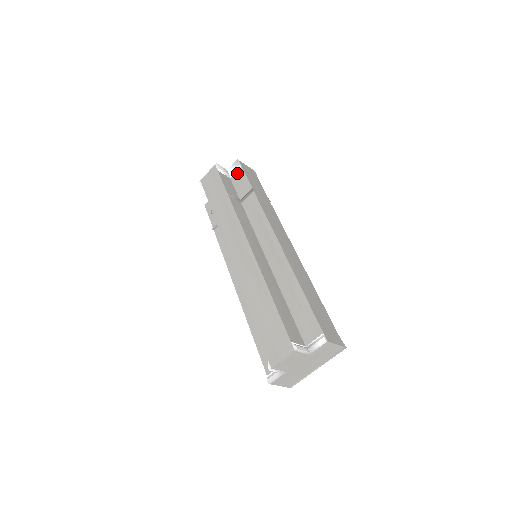
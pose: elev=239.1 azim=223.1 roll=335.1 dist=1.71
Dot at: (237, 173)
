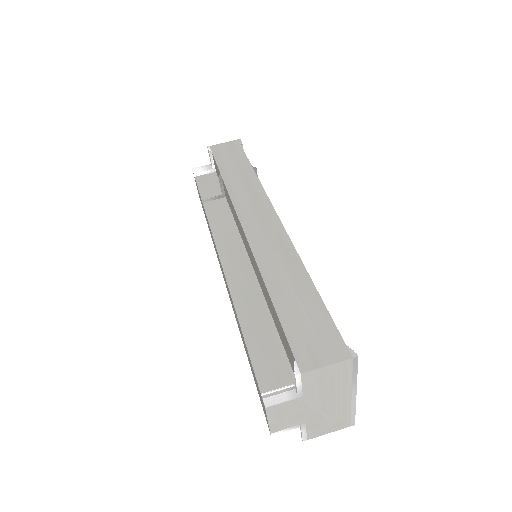
Dot at: (214, 163)
